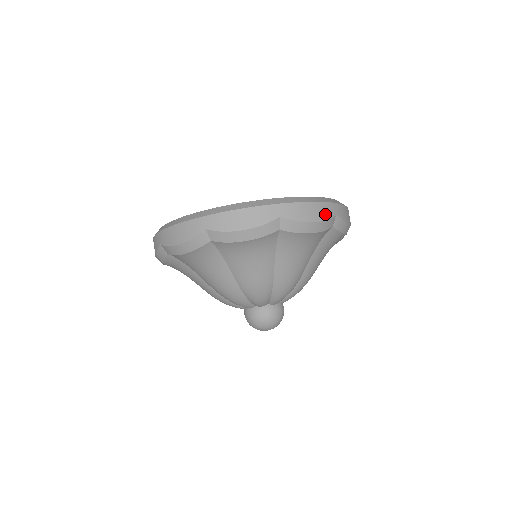
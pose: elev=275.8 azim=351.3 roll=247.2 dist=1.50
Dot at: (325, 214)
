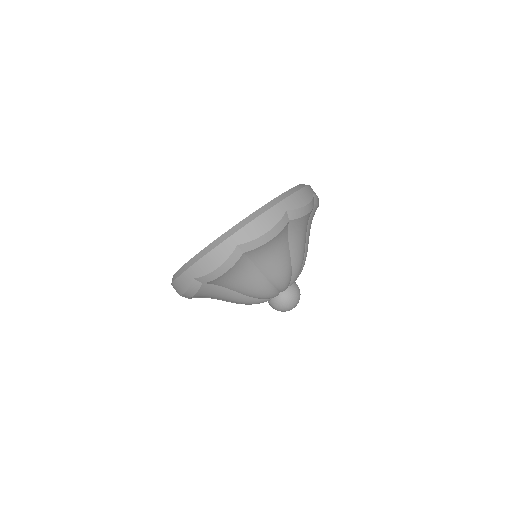
Dot at: (274, 218)
